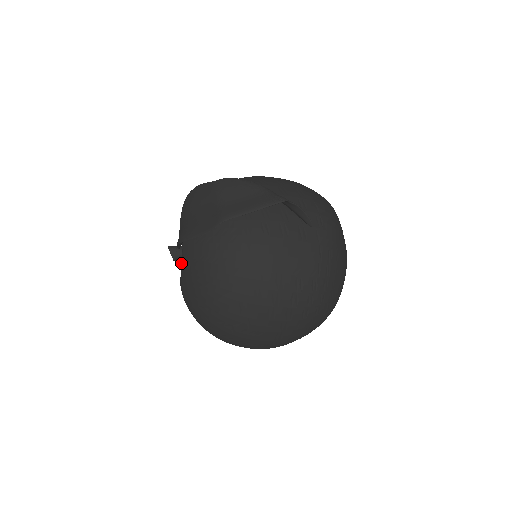
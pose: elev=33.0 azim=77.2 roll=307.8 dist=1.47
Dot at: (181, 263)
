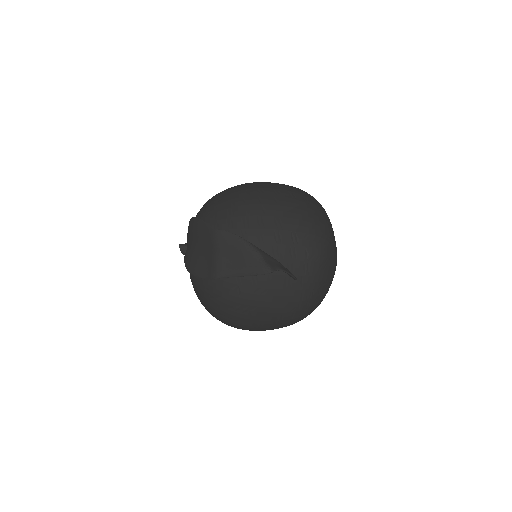
Dot at: occluded
